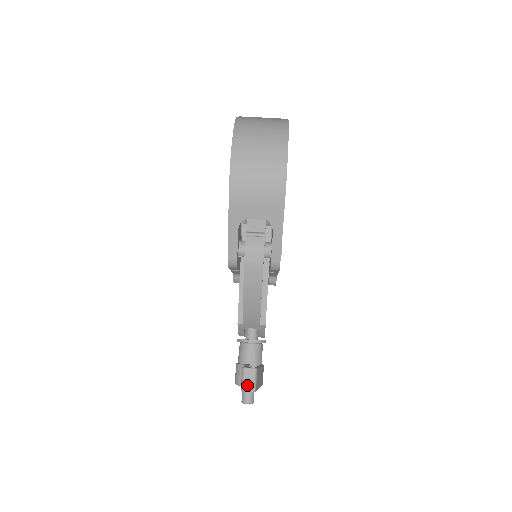
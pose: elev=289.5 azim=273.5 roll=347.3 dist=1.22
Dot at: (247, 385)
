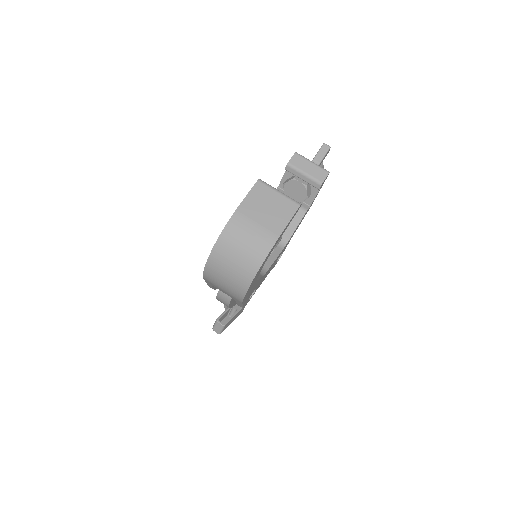
Dot at: (216, 329)
